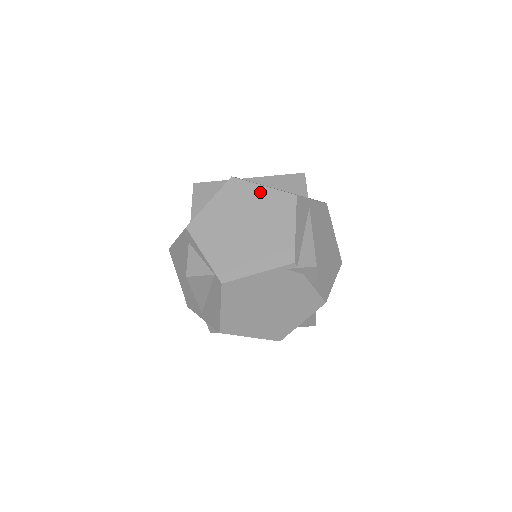
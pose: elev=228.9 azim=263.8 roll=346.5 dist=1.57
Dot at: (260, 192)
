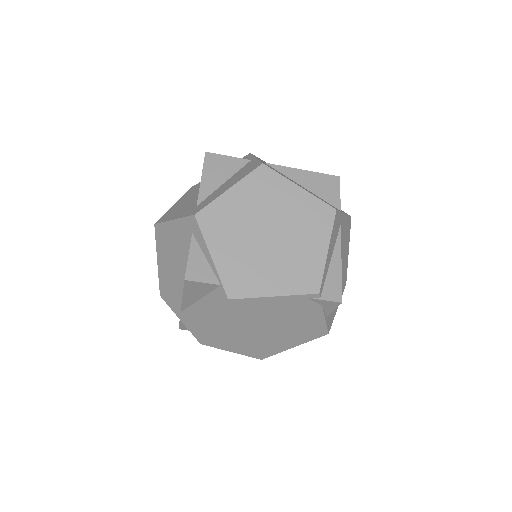
Dot at: (294, 193)
